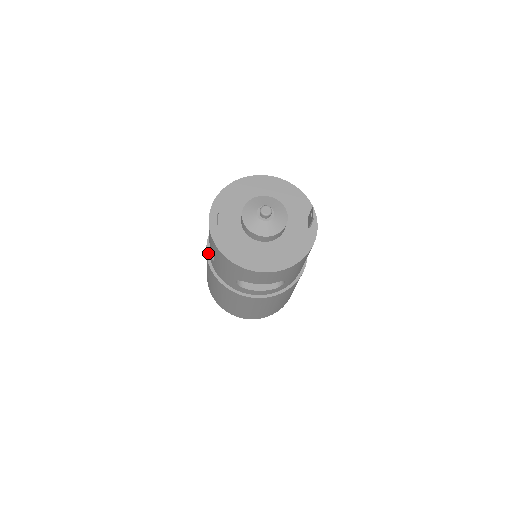
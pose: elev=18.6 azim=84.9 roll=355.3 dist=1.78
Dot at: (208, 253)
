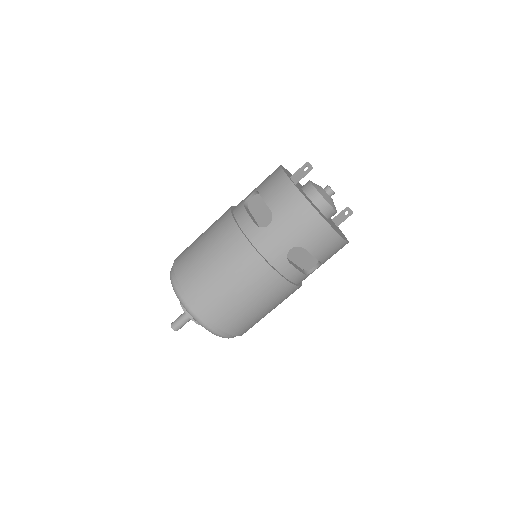
Dot at: (239, 226)
